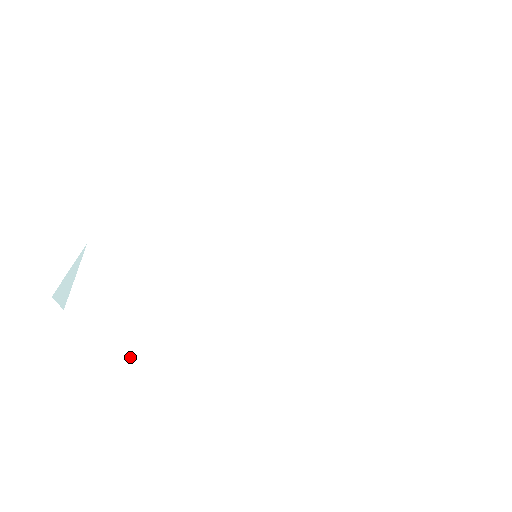
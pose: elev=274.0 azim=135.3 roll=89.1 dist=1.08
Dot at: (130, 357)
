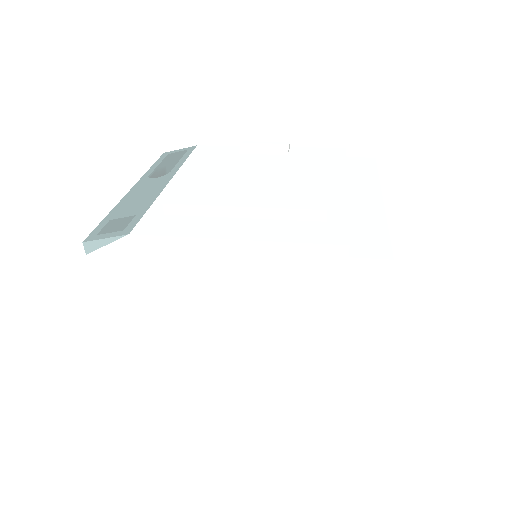
Dot at: (112, 306)
